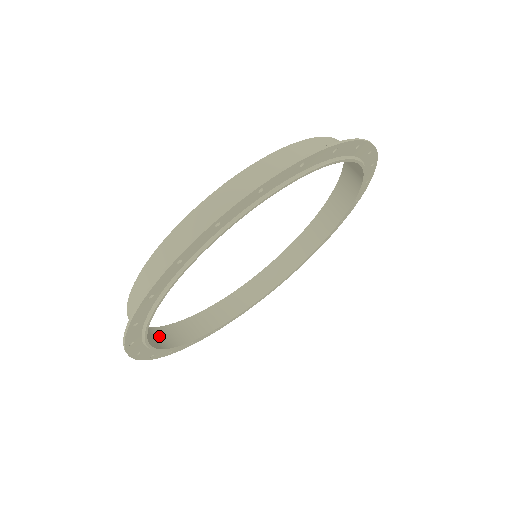
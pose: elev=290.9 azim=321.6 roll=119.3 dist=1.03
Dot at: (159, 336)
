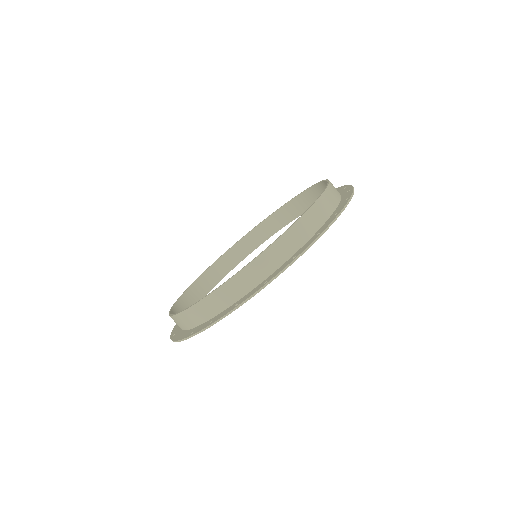
Dot at: occluded
